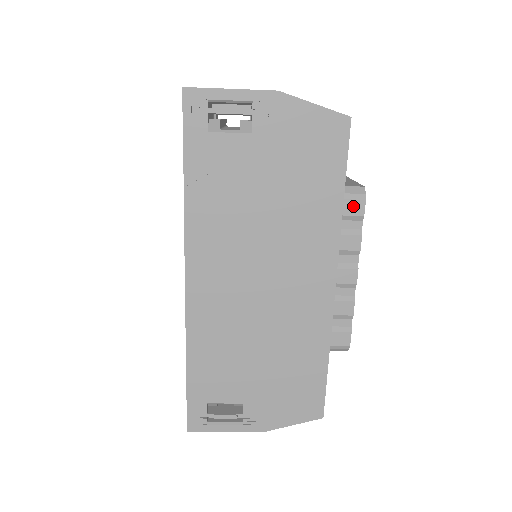
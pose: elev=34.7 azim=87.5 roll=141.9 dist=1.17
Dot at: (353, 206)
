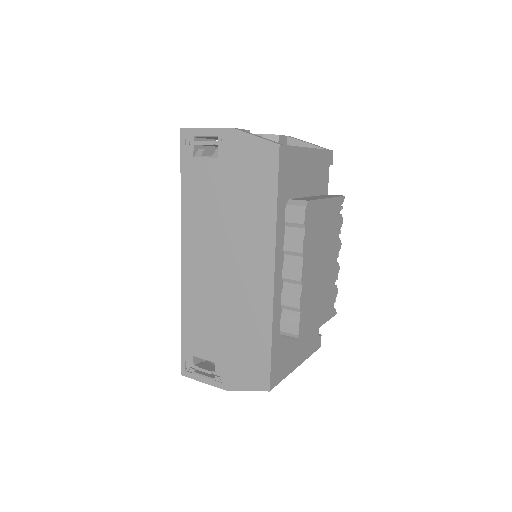
Dot at: (296, 215)
